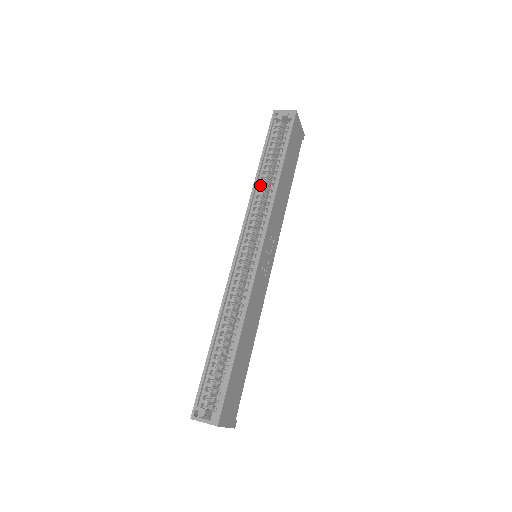
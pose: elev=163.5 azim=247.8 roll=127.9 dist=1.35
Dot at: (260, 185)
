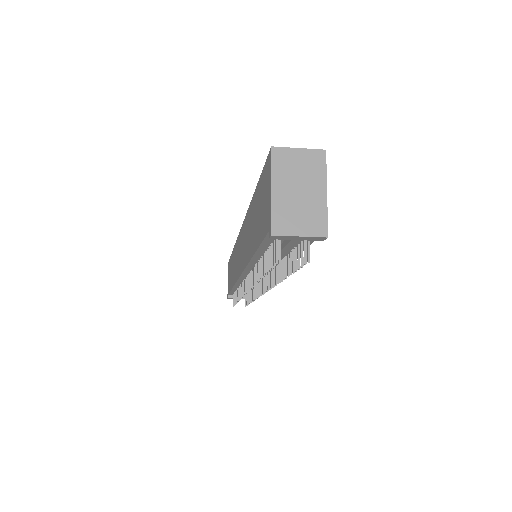
Dot at: occluded
